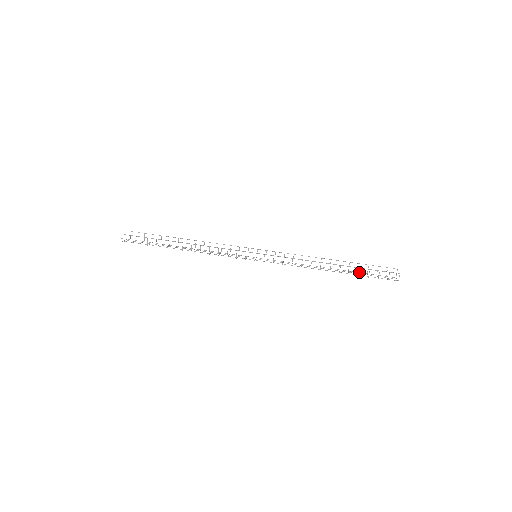
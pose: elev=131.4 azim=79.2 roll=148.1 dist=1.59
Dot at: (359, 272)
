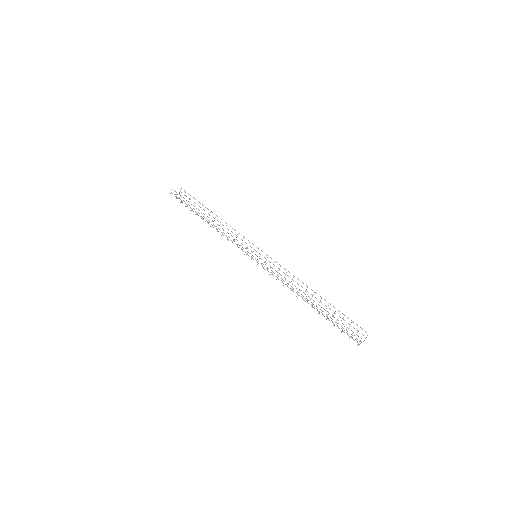
Dot at: (327, 316)
